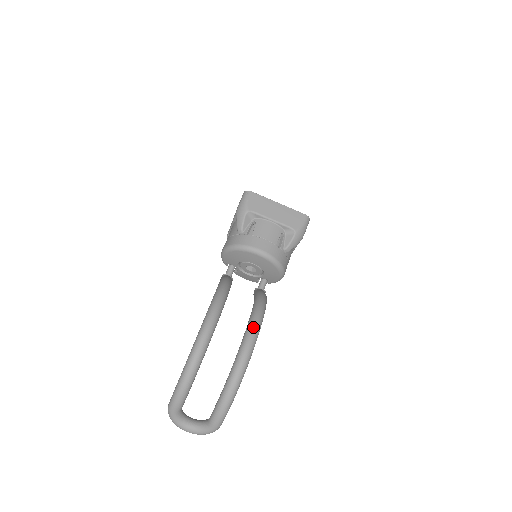
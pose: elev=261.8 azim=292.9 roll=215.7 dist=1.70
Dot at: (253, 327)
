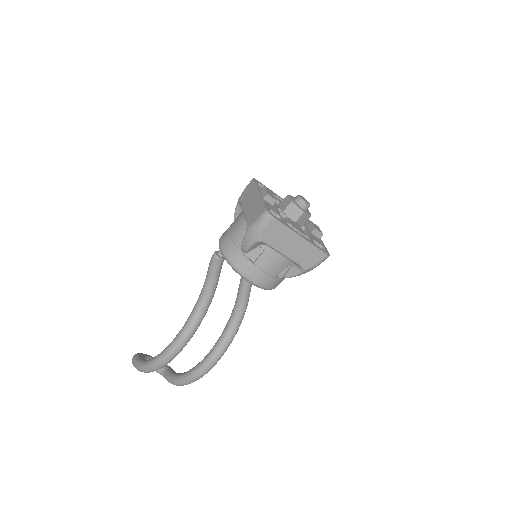
Dot at: (217, 356)
